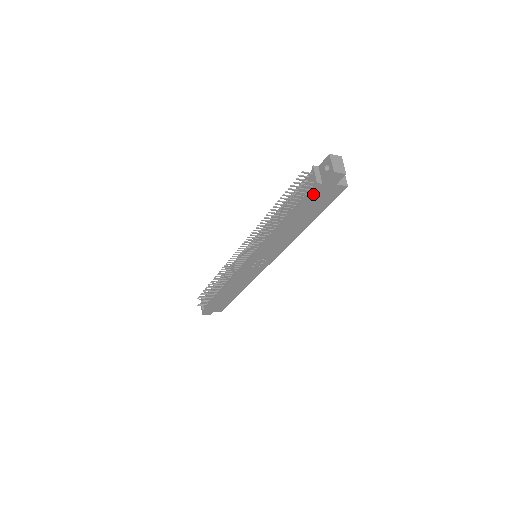
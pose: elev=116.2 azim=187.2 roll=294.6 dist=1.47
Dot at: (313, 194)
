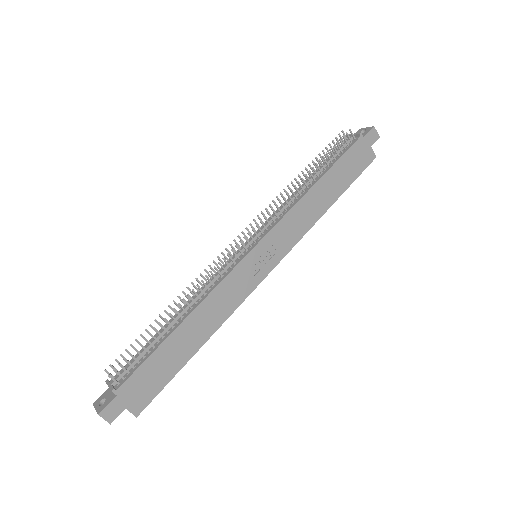
Dot at: (353, 148)
